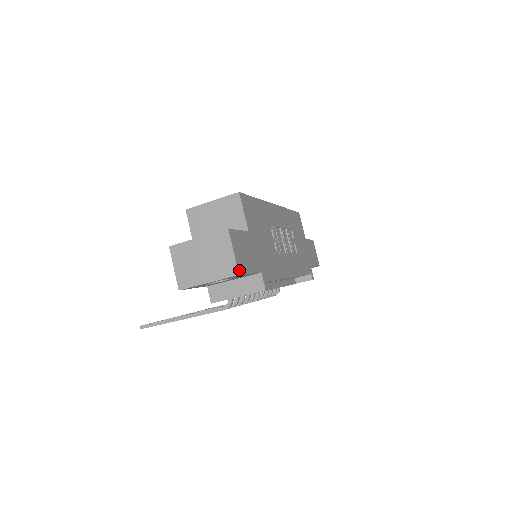
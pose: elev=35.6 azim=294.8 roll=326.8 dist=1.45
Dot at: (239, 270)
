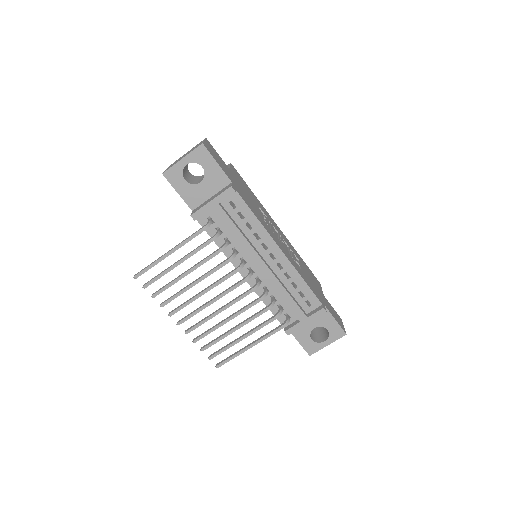
Dot at: (204, 145)
